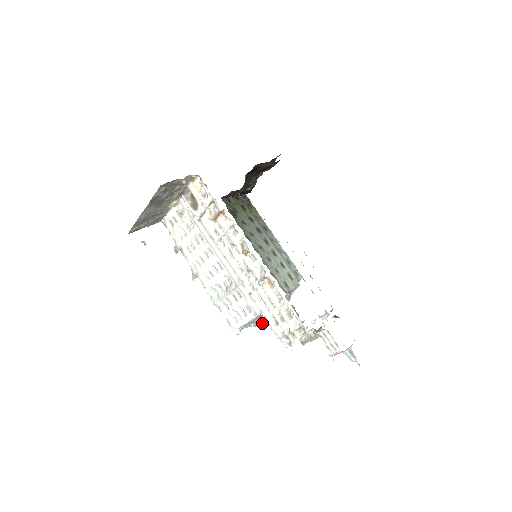
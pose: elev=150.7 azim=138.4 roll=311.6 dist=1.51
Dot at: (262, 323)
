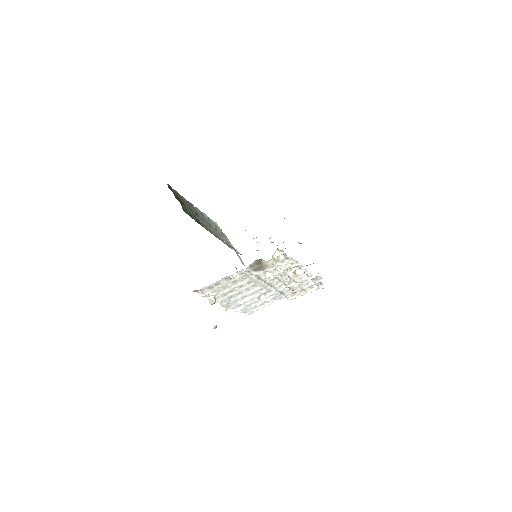
Dot at: occluded
